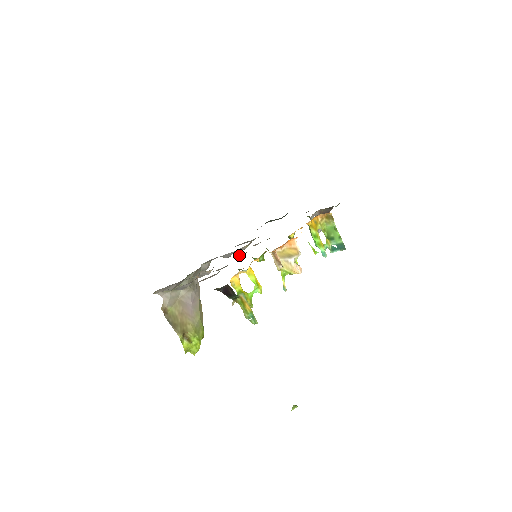
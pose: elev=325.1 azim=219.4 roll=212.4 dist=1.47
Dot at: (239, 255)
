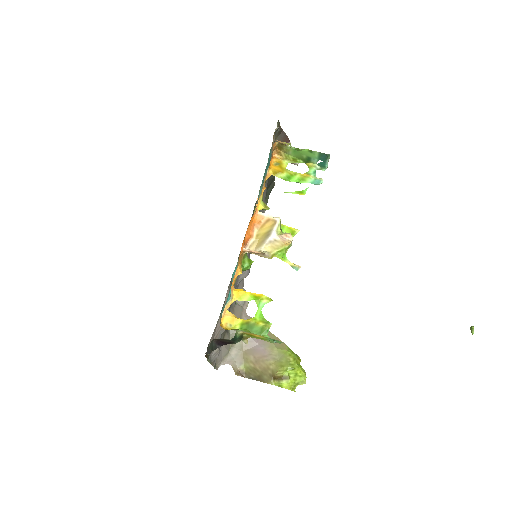
Dot at: occluded
